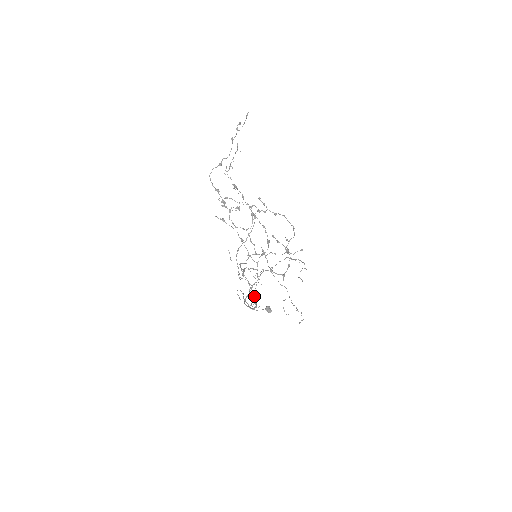
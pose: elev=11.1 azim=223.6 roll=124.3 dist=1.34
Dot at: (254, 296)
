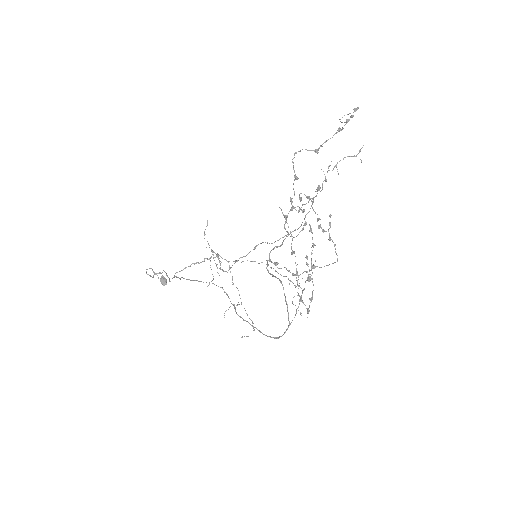
Dot at: (287, 329)
